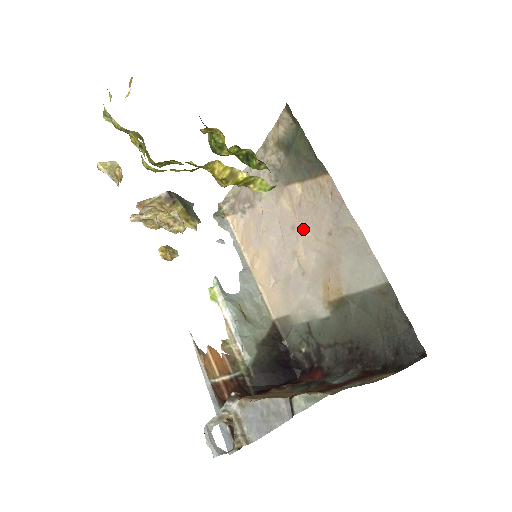
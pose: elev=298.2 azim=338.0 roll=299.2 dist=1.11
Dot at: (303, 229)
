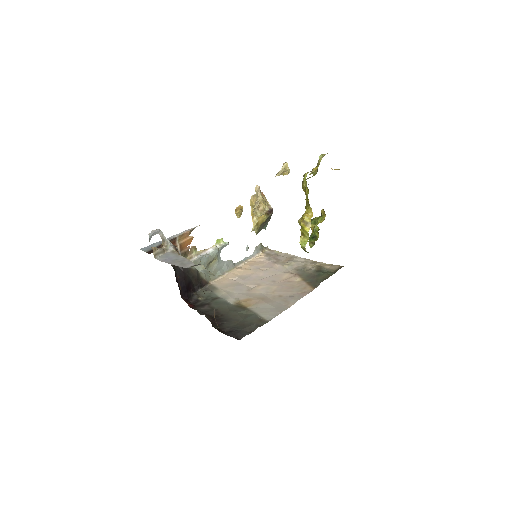
Dot at: (276, 285)
